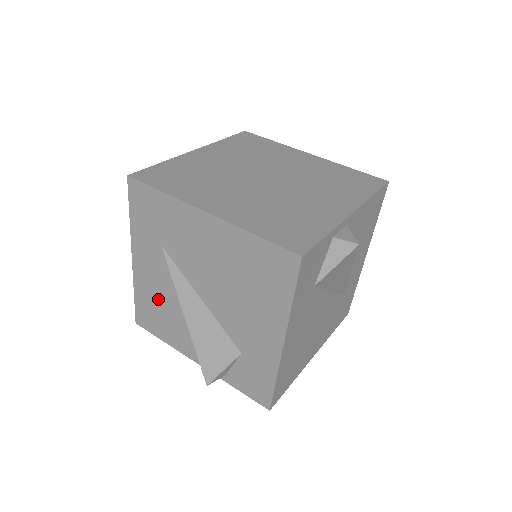
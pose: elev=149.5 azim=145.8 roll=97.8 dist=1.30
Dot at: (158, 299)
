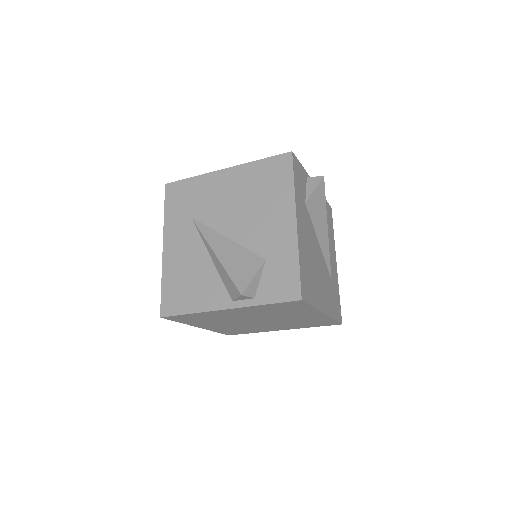
Dot at: (186, 269)
